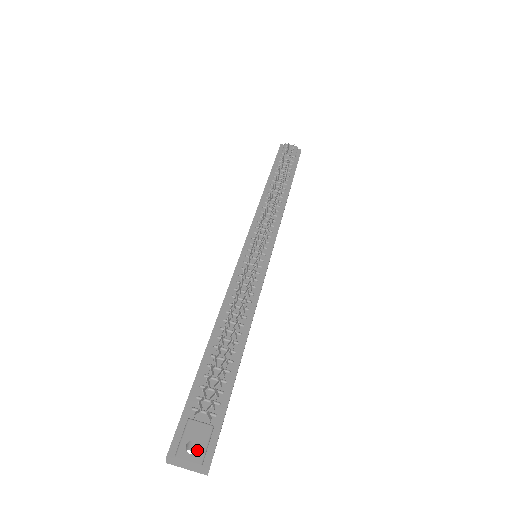
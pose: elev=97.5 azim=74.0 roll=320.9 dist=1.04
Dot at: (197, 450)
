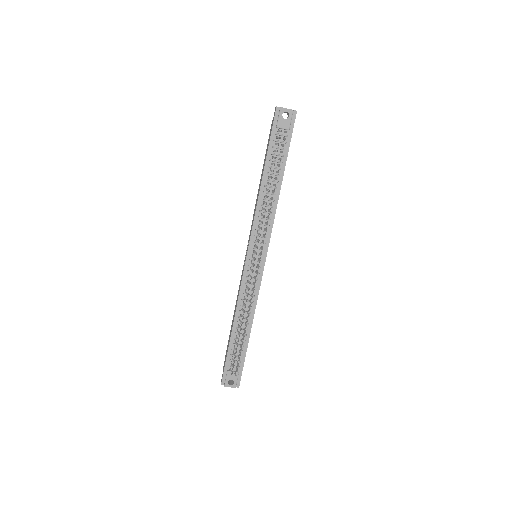
Dot at: occluded
